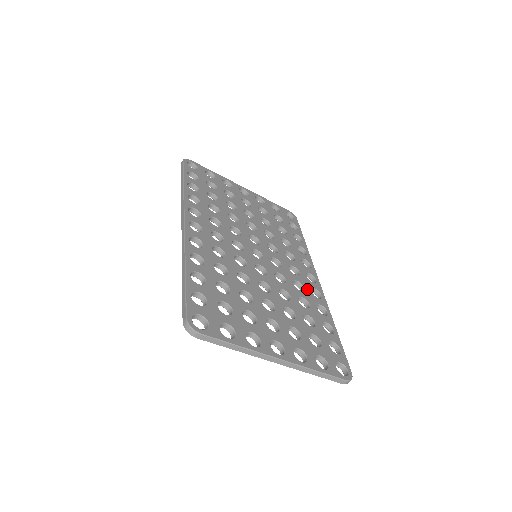
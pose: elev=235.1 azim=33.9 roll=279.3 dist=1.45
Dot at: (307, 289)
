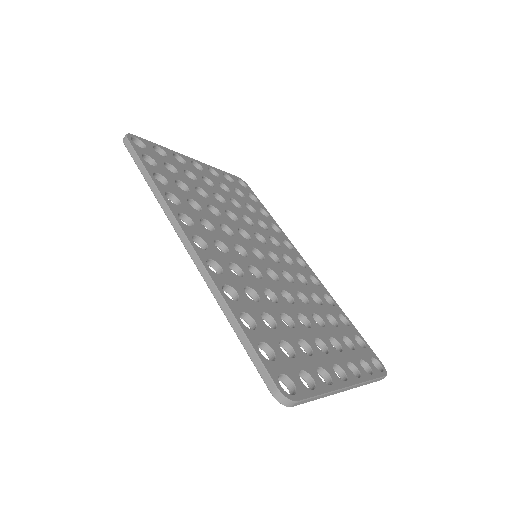
Dot at: (308, 279)
